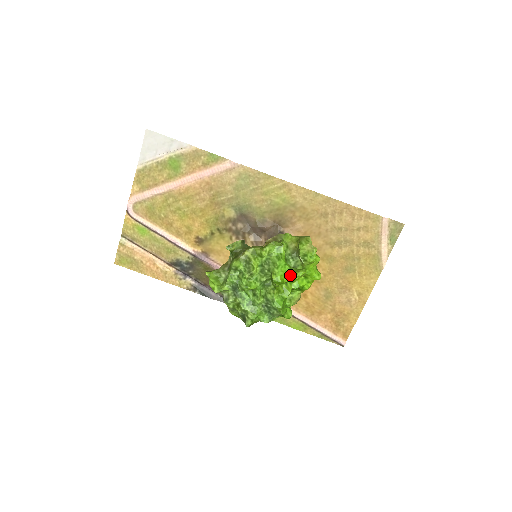
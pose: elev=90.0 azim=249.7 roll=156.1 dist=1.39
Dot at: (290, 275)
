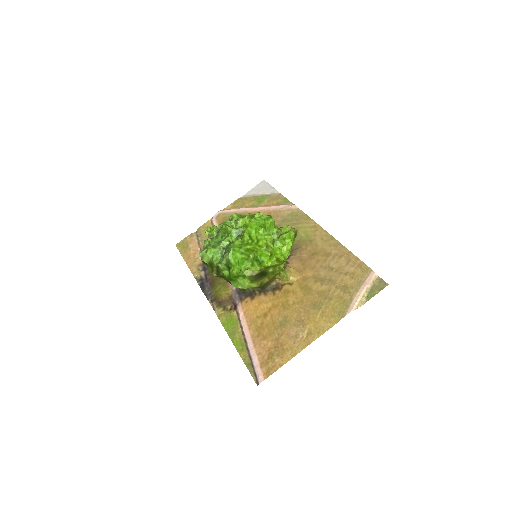
Dot at: (259, 228)
